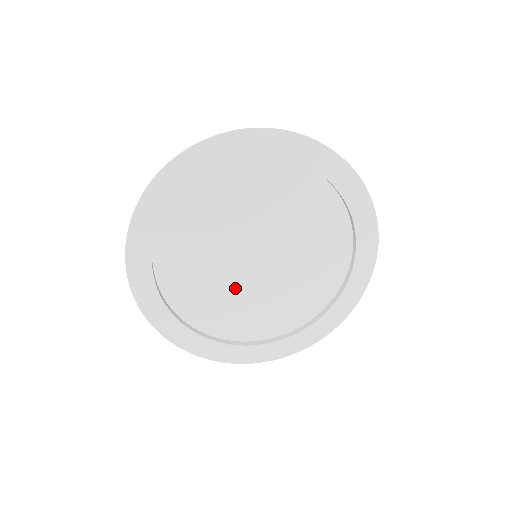
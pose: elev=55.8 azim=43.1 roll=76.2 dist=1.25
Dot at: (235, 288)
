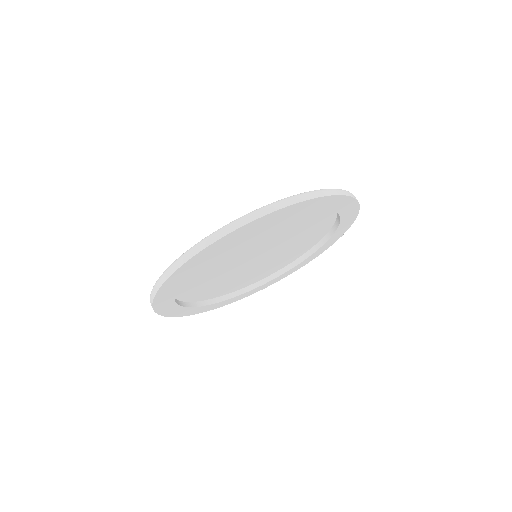
Dot at: (224, 272)
